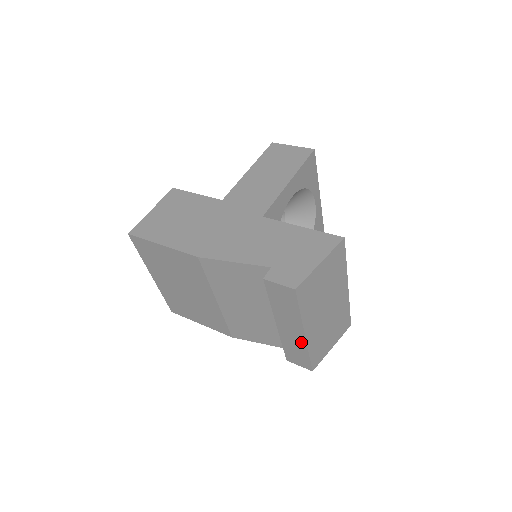
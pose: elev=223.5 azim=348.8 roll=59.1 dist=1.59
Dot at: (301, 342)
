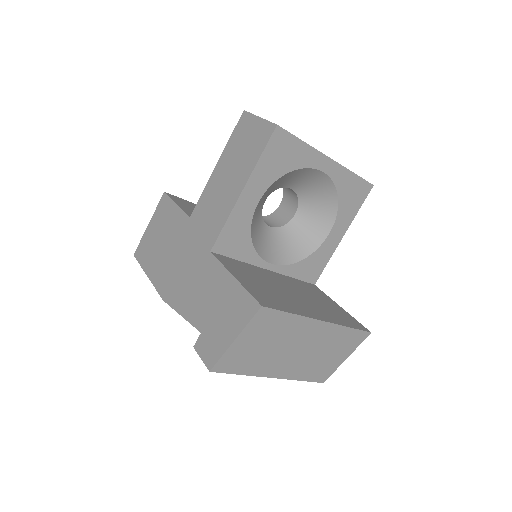
Dot at: occluded
